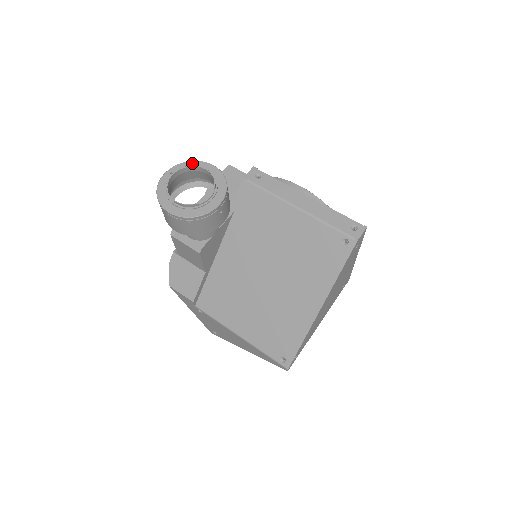
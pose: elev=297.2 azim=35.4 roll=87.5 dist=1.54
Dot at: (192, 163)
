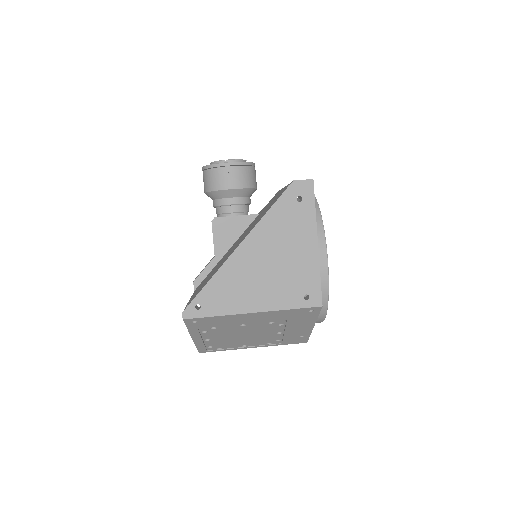
Dot at: occluded
